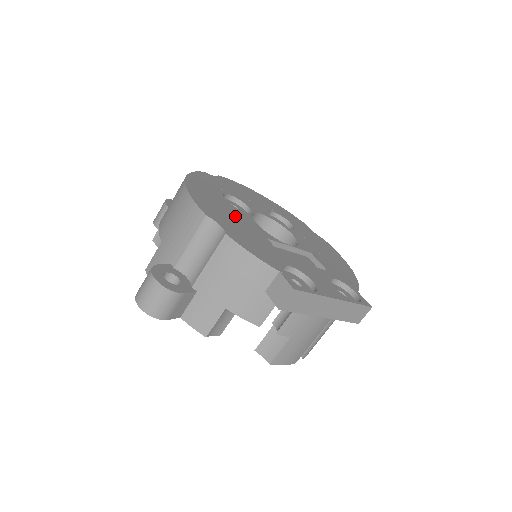
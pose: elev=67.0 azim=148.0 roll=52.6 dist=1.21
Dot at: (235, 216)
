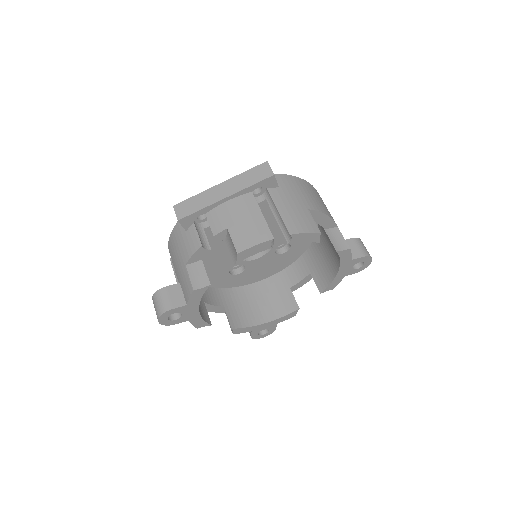
Dot at: occluded
